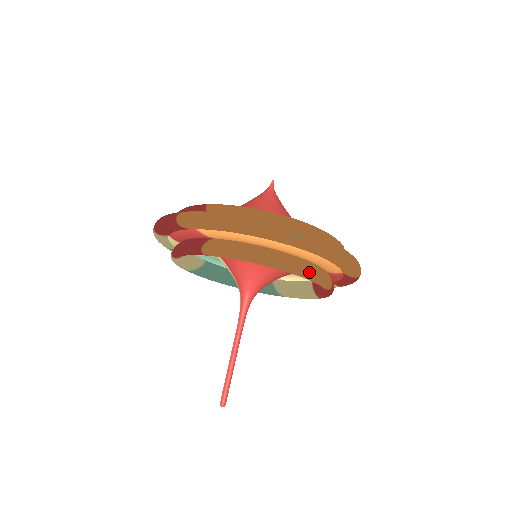
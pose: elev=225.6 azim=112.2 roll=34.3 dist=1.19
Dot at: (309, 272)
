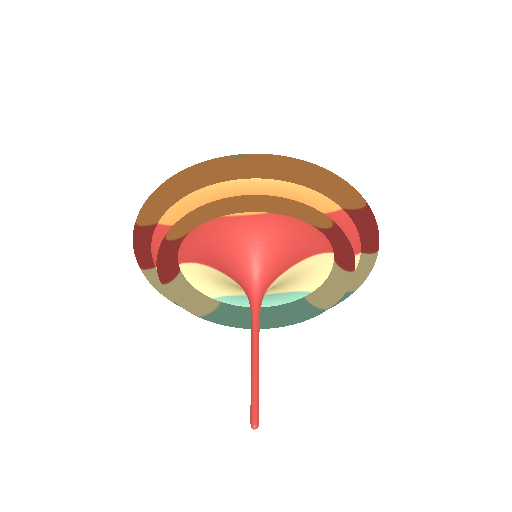
Dot at: (282, 202)
